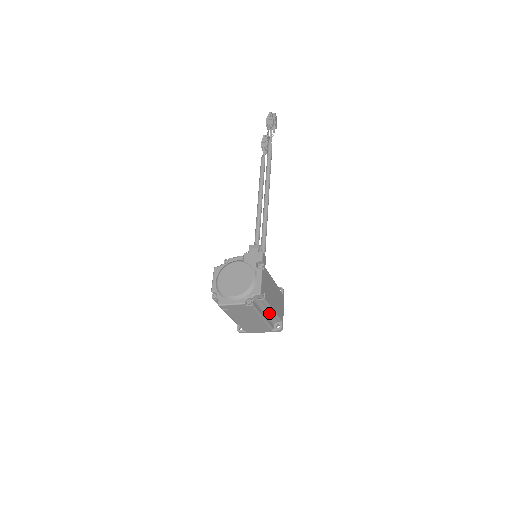
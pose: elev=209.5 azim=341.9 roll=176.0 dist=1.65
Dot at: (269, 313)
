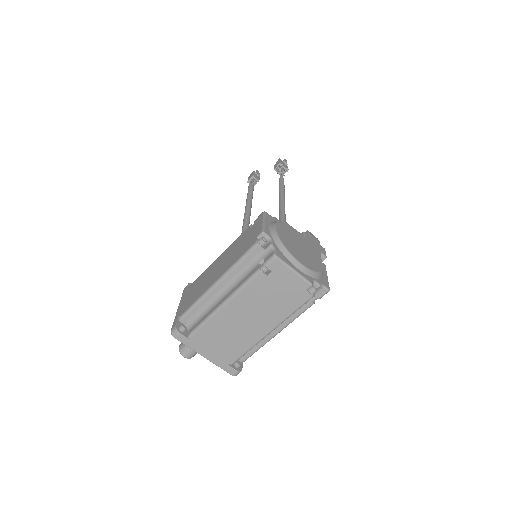
Dot at: occluded
